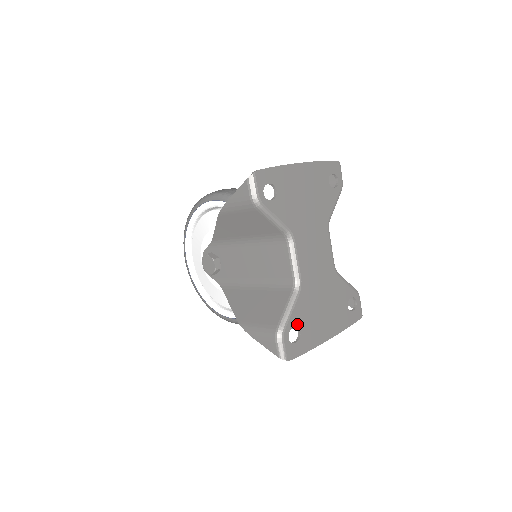
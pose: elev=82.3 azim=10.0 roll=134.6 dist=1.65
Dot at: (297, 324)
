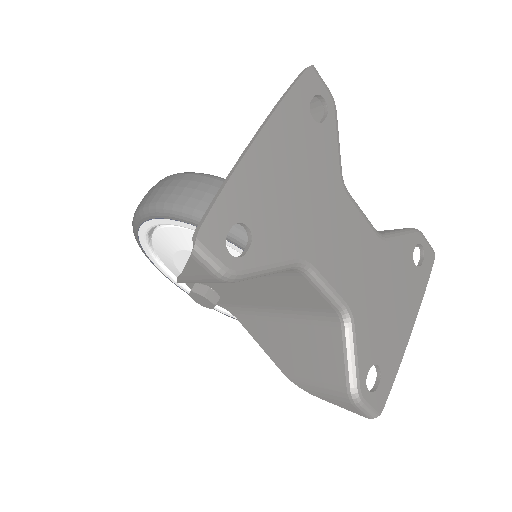
Dot at: (370, 362)
